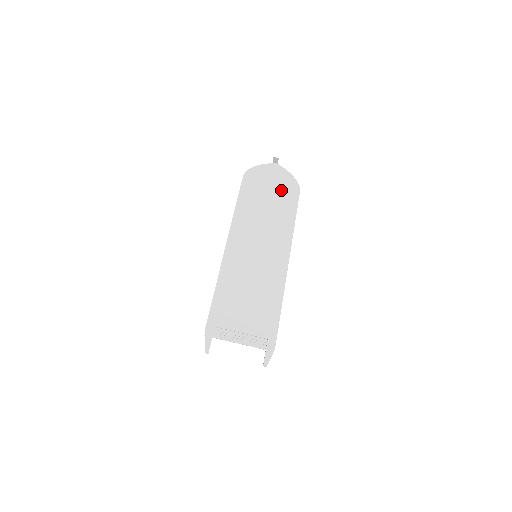
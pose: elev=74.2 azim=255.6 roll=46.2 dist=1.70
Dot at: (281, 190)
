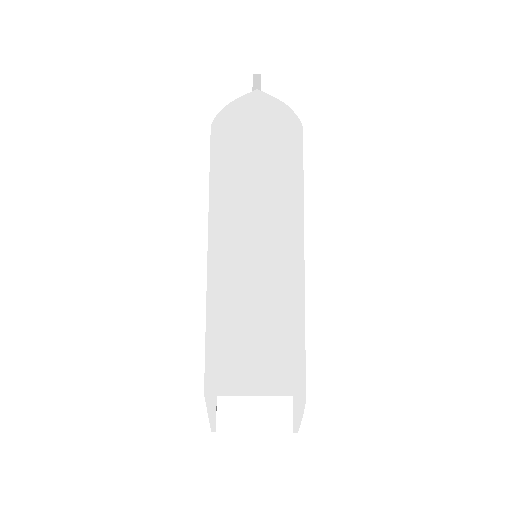
Dot at: (273, 138)
